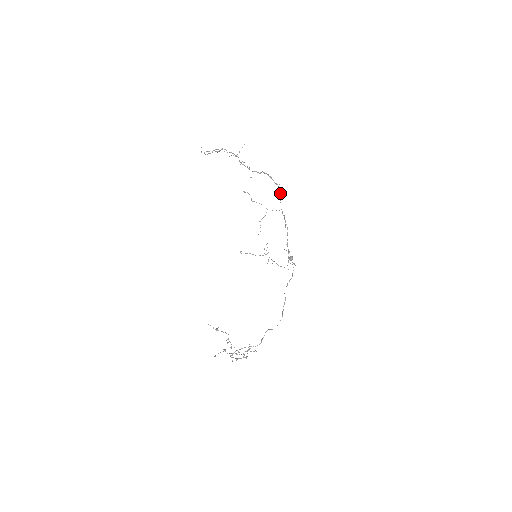
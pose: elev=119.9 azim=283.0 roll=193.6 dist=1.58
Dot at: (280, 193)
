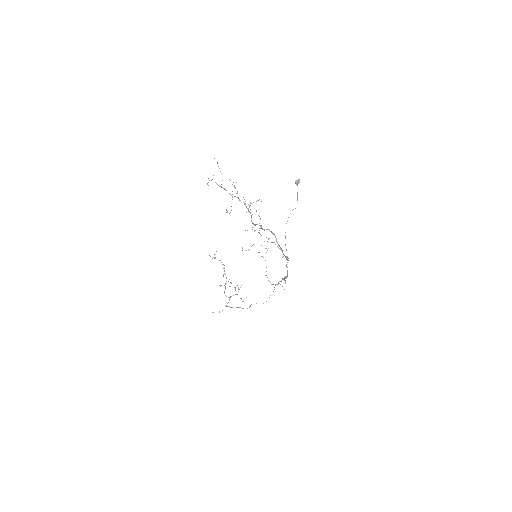
Dot at: occluded
